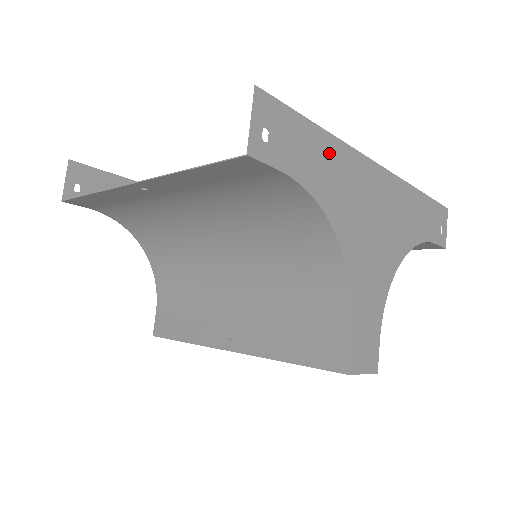
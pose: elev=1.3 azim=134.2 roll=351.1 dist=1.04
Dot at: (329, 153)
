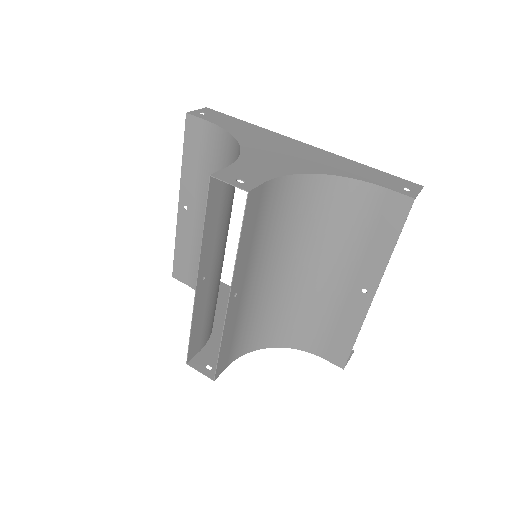
Dot at: (251, 128)
